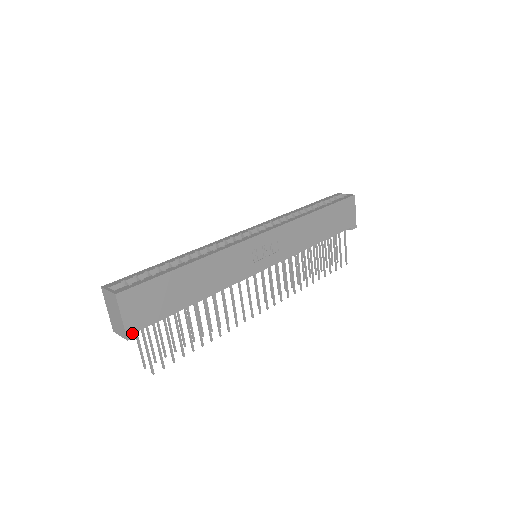
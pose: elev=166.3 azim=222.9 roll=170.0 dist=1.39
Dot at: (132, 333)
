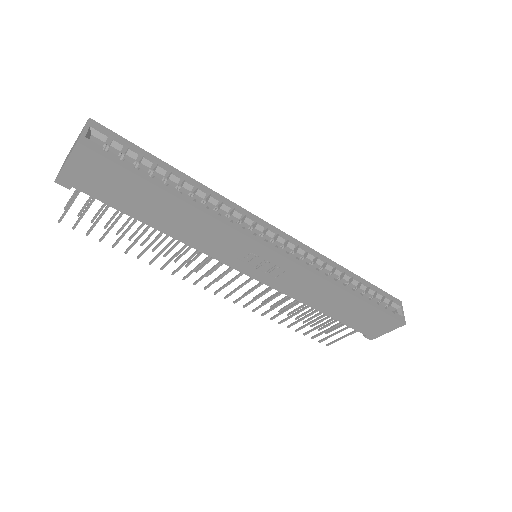
Dot at: (64, 182)
